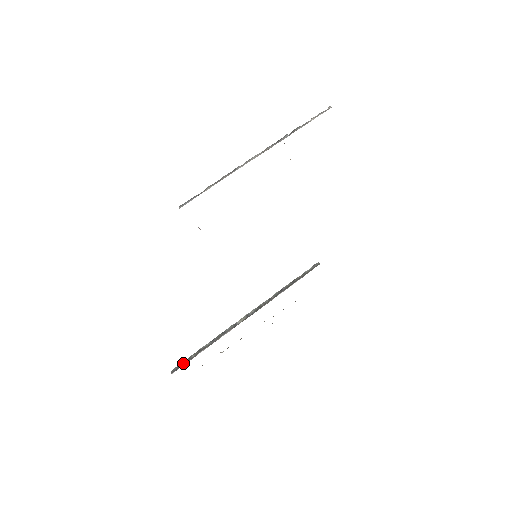
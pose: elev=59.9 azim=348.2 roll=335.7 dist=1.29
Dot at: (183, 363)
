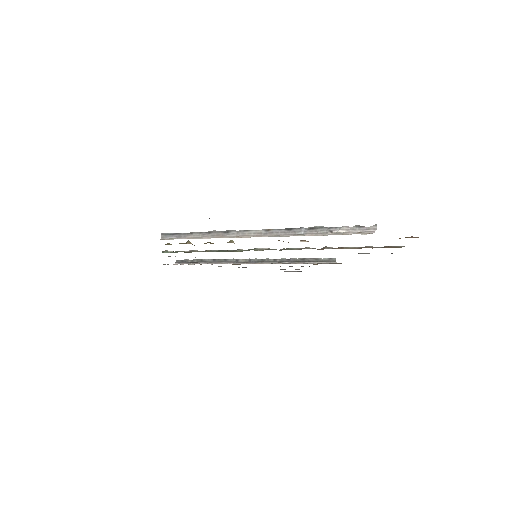
Dot at: (186, 261)
